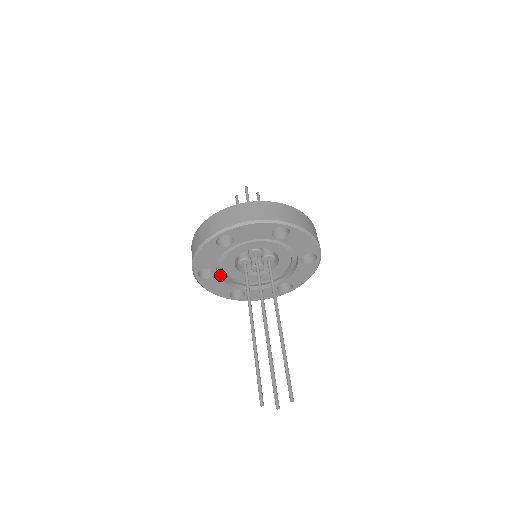
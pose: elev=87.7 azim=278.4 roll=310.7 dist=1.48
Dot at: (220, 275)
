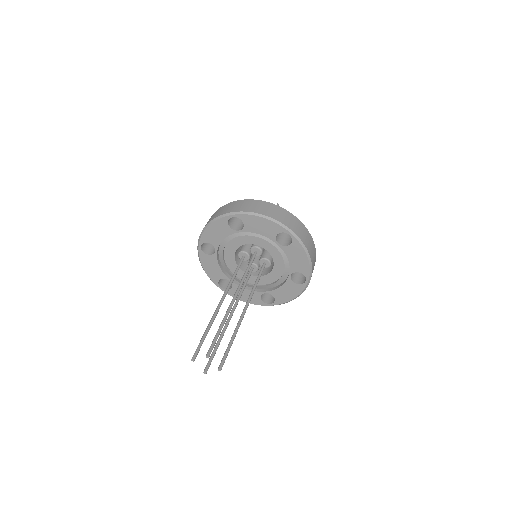
Dot at: (219, 258)
